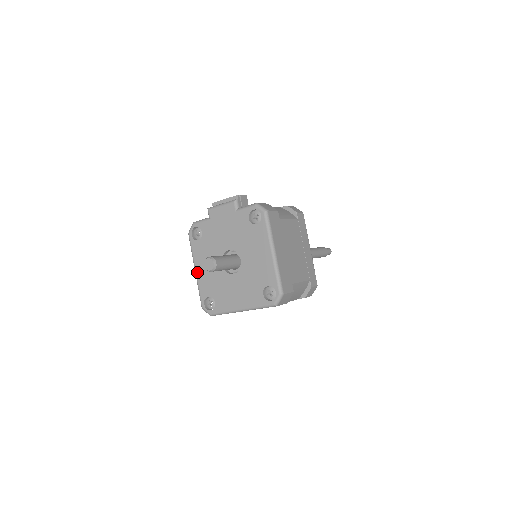
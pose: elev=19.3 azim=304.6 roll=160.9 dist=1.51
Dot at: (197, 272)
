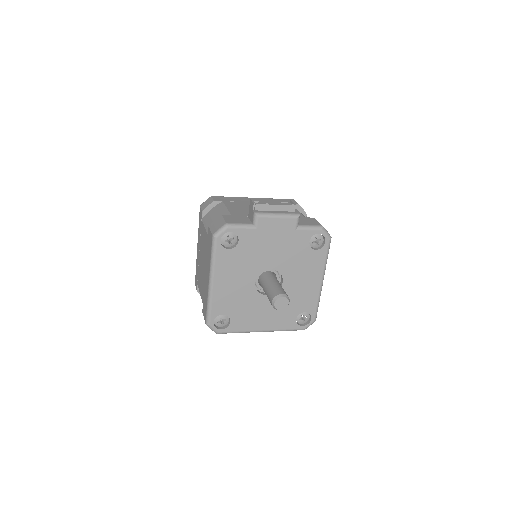
Dot at: (215, 286)
